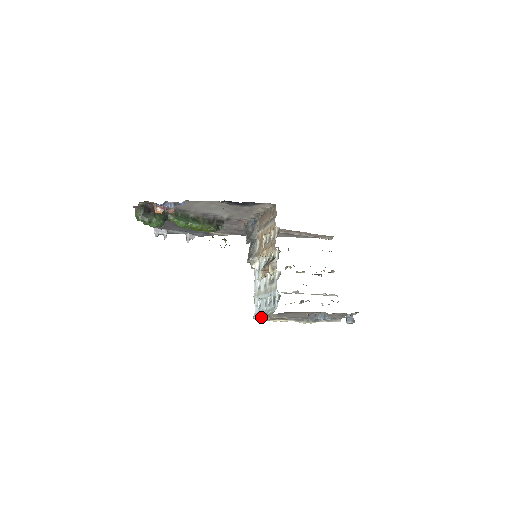
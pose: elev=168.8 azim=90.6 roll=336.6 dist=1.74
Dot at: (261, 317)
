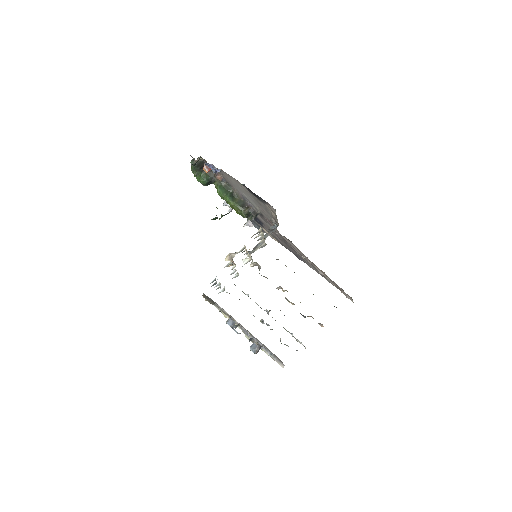
Dot at: occluded
